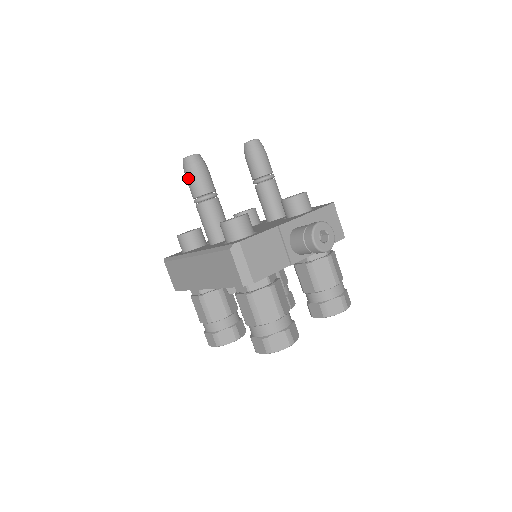
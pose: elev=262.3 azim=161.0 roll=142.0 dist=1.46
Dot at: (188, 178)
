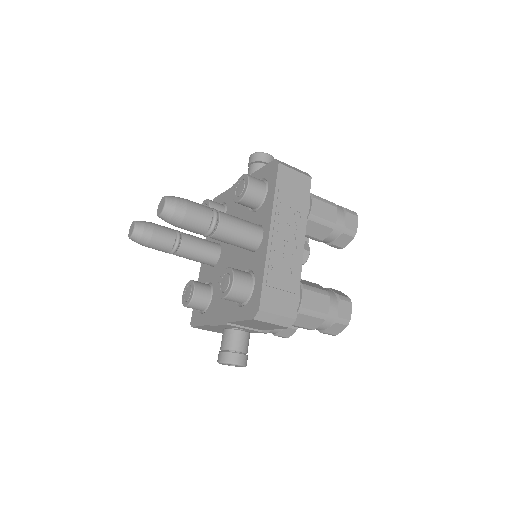
Dot at: occluded
